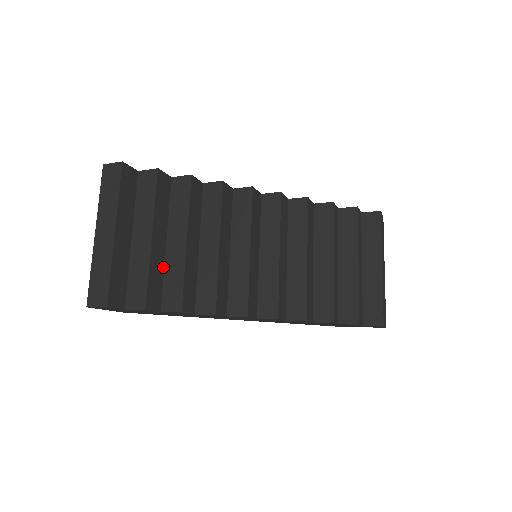
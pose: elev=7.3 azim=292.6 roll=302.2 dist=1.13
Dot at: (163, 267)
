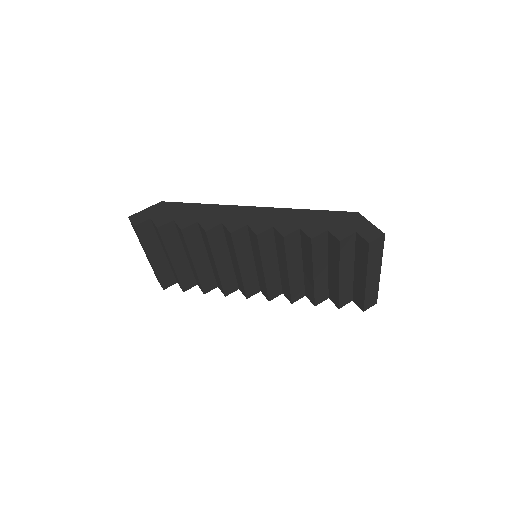
Dot at: (190, 267)
